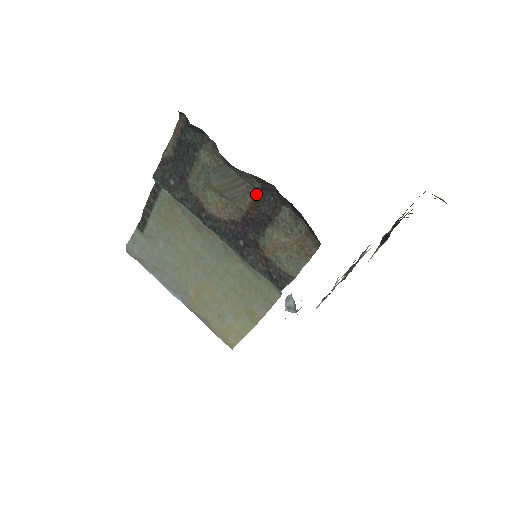
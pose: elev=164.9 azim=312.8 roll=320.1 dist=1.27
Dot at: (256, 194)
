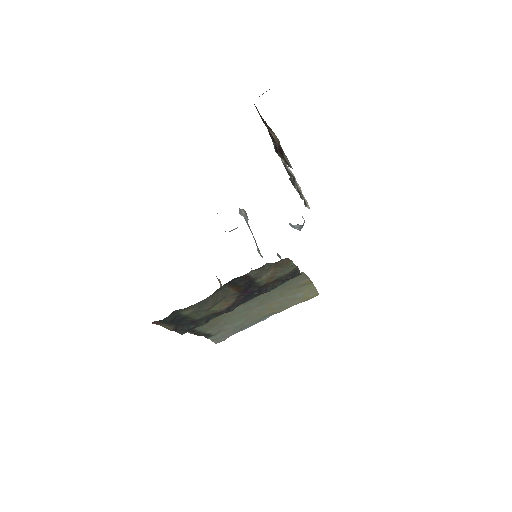
Dot at: (229, 286)
